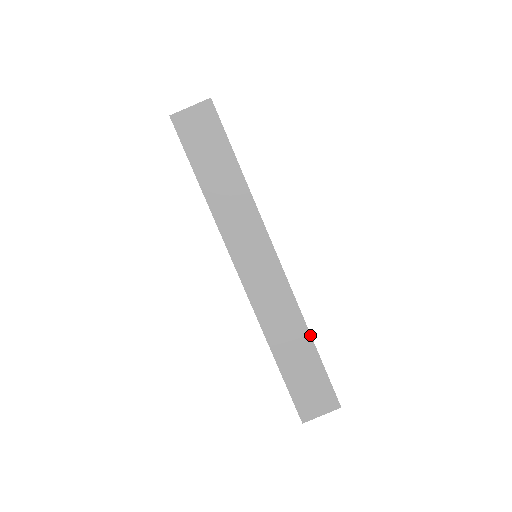
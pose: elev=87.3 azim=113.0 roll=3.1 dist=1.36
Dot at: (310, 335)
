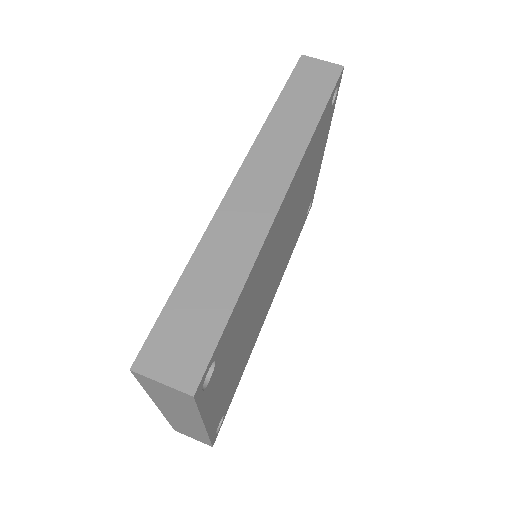
Dot at: (245, 282)
